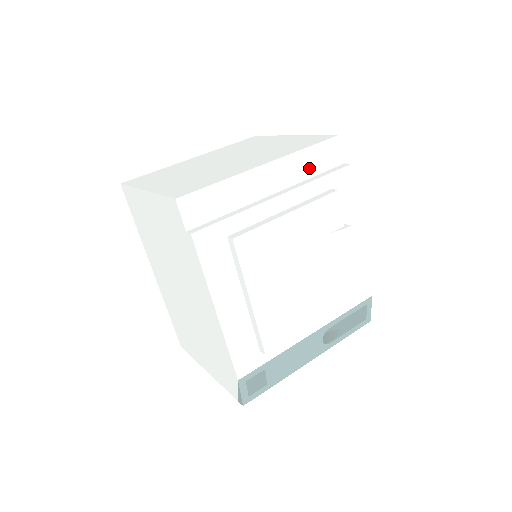
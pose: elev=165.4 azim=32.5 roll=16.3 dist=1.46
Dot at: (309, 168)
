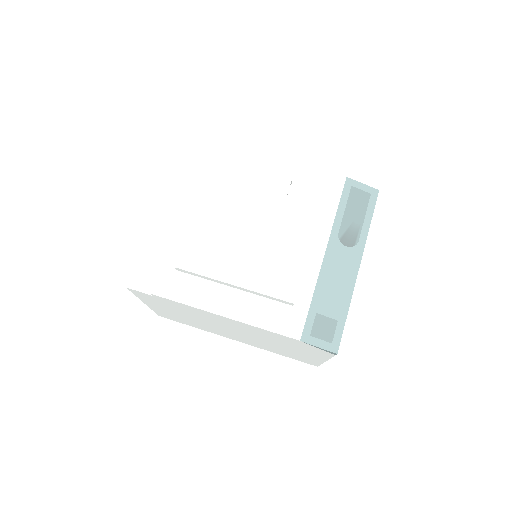
Dot at: (191, 177)
